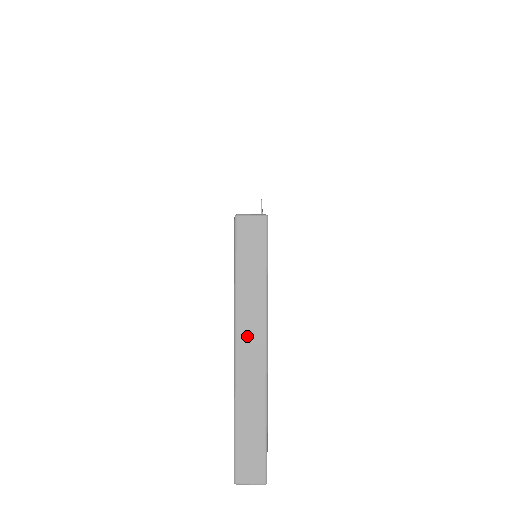
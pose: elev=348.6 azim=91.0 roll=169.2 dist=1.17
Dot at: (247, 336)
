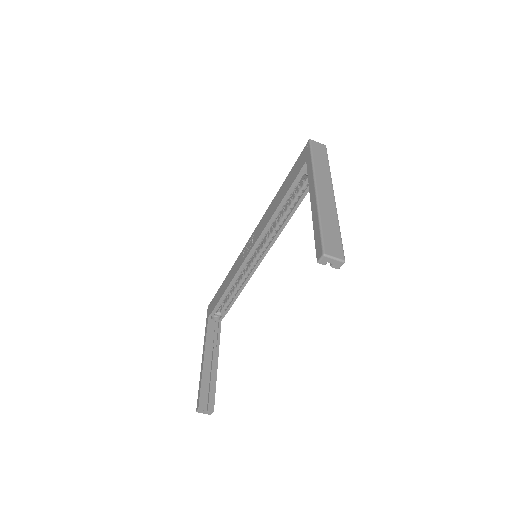
Dot at: (322, 185)
